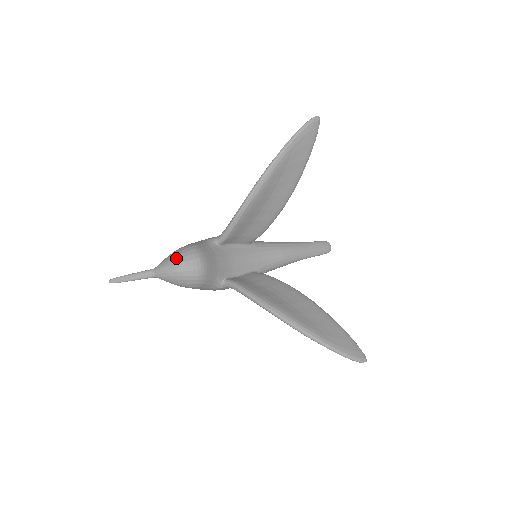
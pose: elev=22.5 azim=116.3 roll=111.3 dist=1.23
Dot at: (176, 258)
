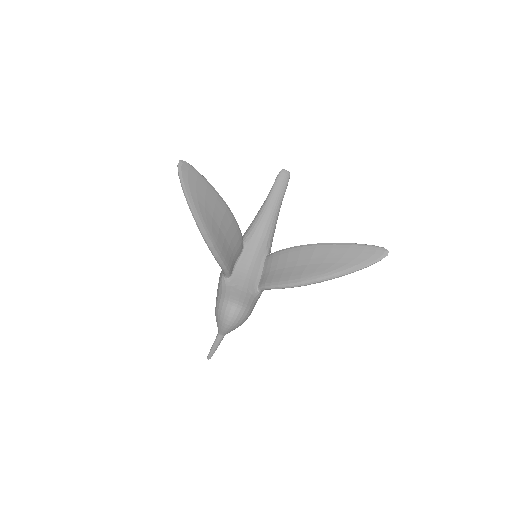
Dot at: (221, 320)
